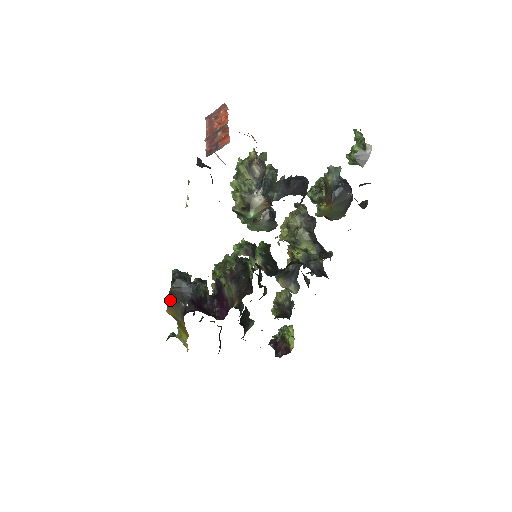
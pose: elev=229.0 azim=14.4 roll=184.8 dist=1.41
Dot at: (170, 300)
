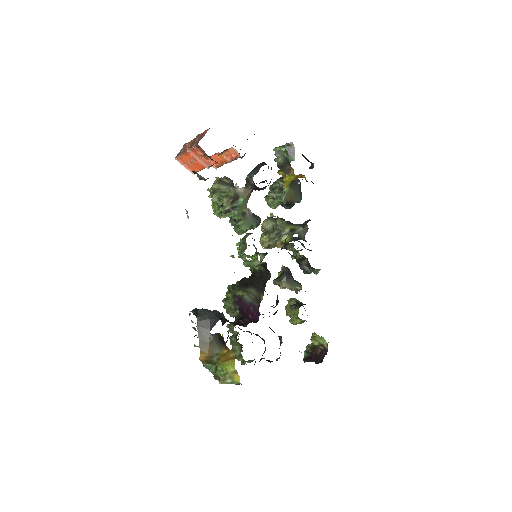
Dot at: (200, 336)
